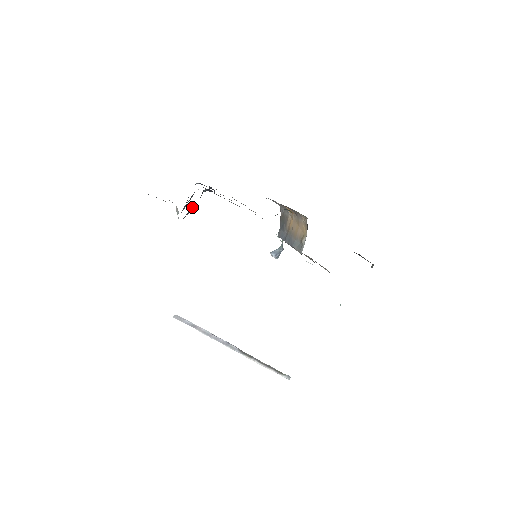
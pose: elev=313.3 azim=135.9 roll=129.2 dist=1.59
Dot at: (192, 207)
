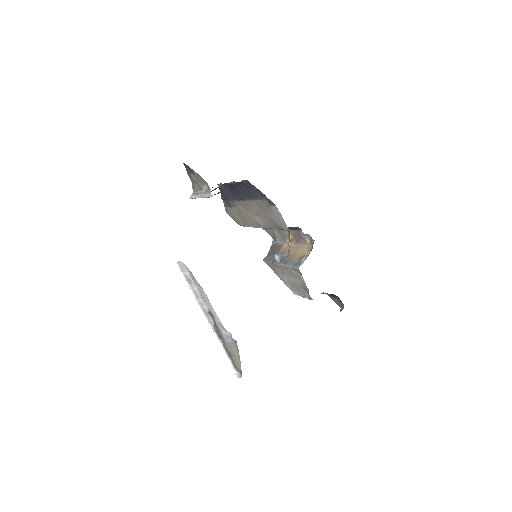
Dot at: (223, 190)
